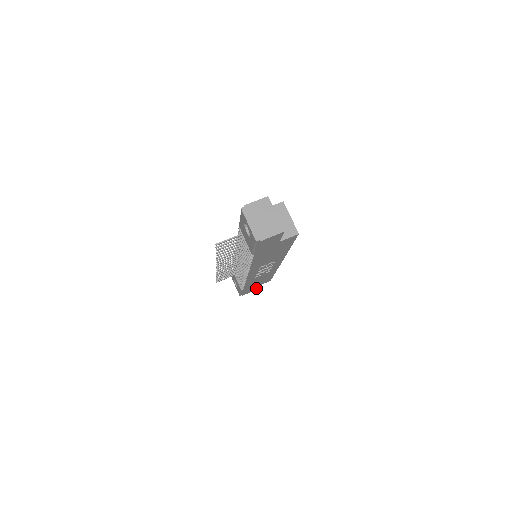
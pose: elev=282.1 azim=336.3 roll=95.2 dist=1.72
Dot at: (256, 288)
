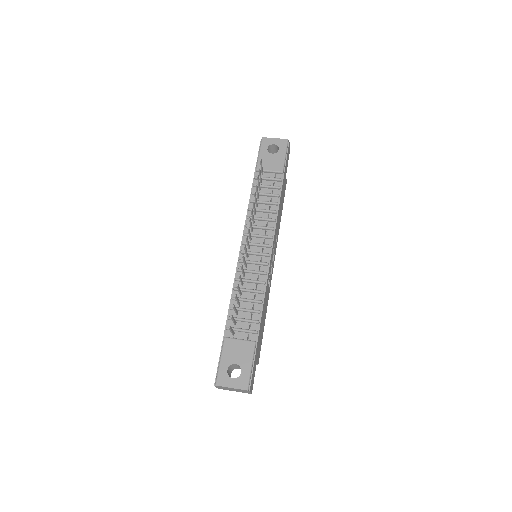
Dot at: (253, 379)
